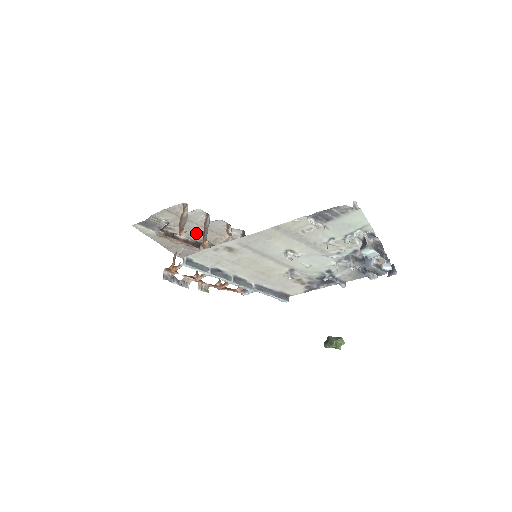
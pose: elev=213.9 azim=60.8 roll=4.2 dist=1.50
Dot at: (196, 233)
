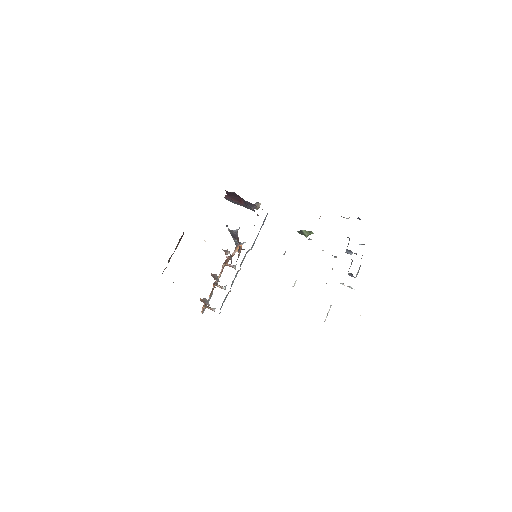
Dot at: occluded
